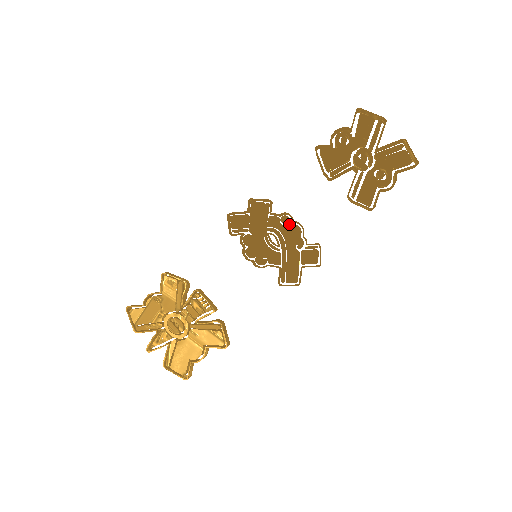
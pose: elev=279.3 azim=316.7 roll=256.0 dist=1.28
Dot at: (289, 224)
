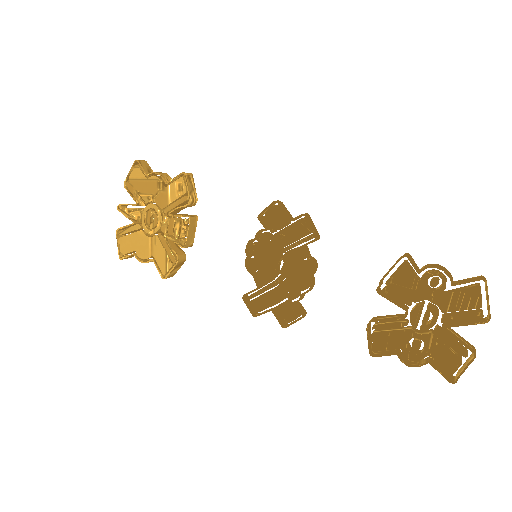
Dot at: (304, 273)
